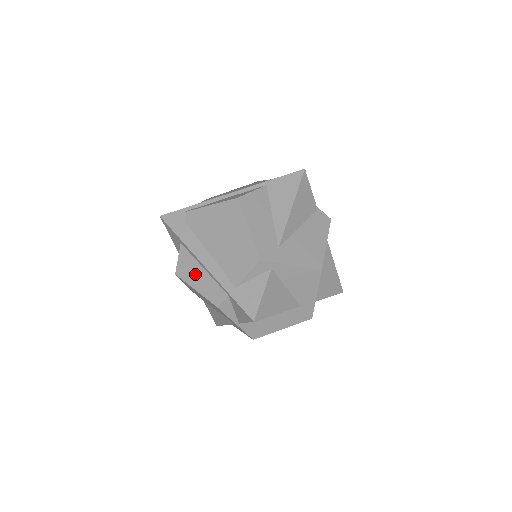
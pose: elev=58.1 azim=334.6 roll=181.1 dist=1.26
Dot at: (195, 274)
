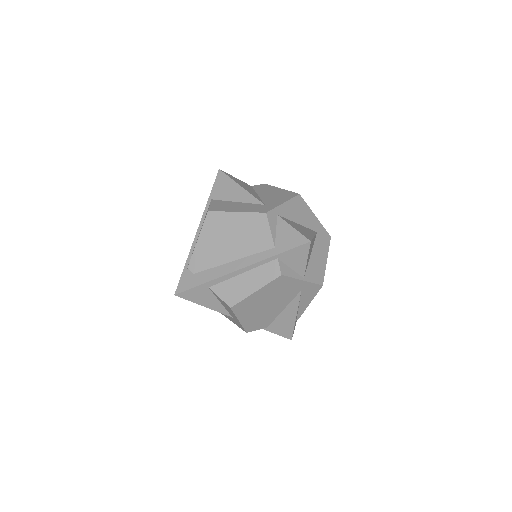
Dot at: (242, 285)
